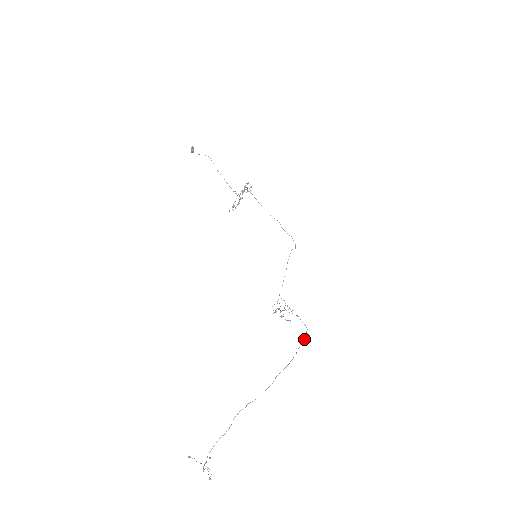
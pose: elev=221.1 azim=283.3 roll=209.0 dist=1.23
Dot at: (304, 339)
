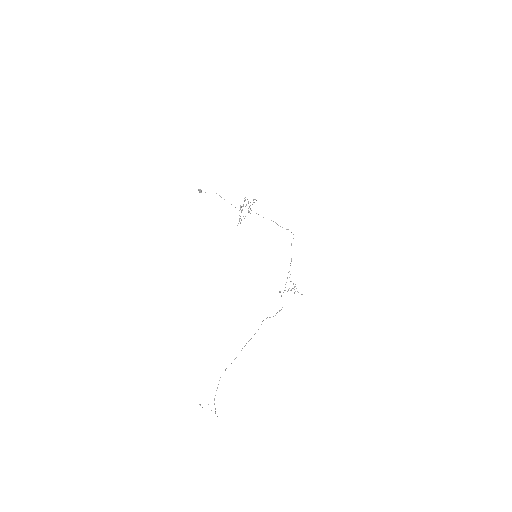
Dot at: (266, 318)
